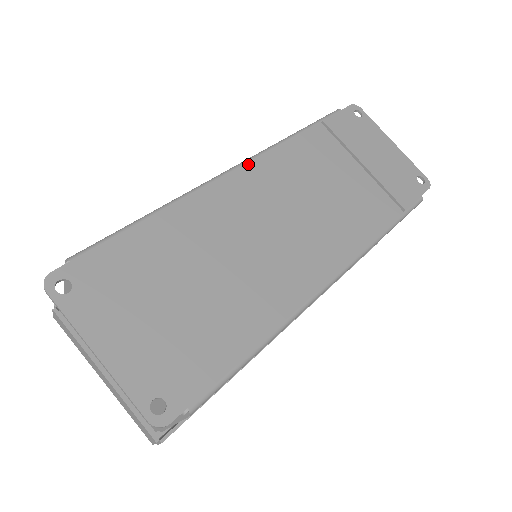
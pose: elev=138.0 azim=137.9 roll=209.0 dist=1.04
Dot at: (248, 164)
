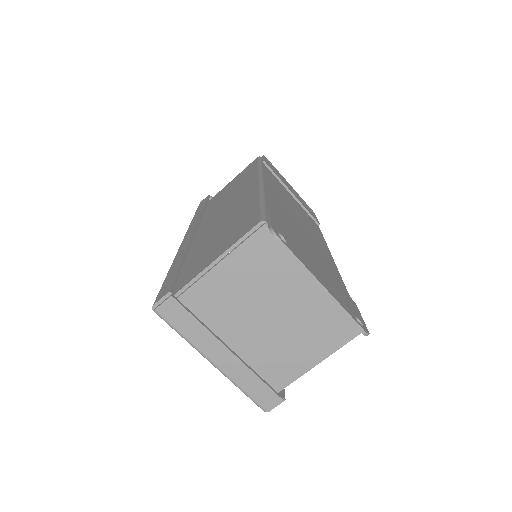
Dot at: (264, 179)
